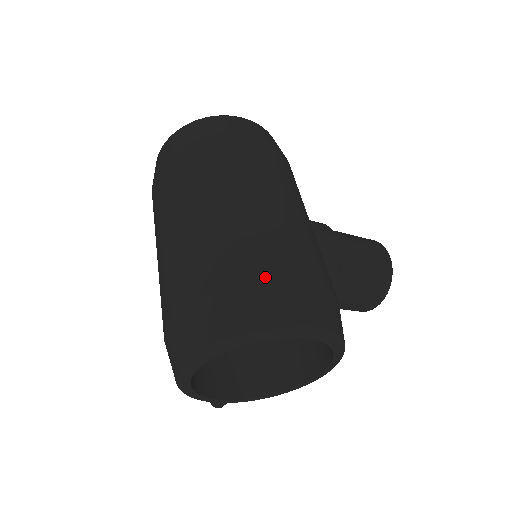
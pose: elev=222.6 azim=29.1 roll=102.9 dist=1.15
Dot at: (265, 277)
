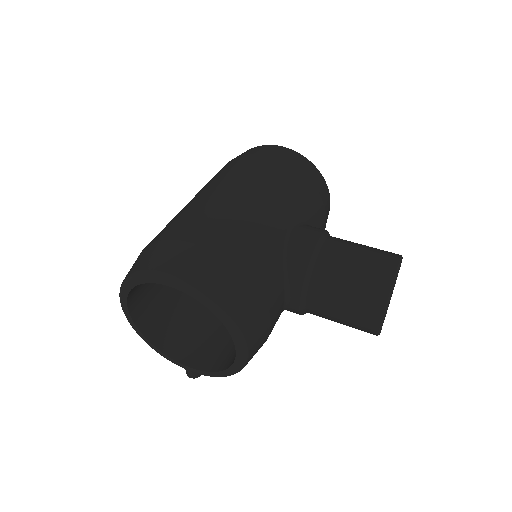
Dot at: (167, 239)
